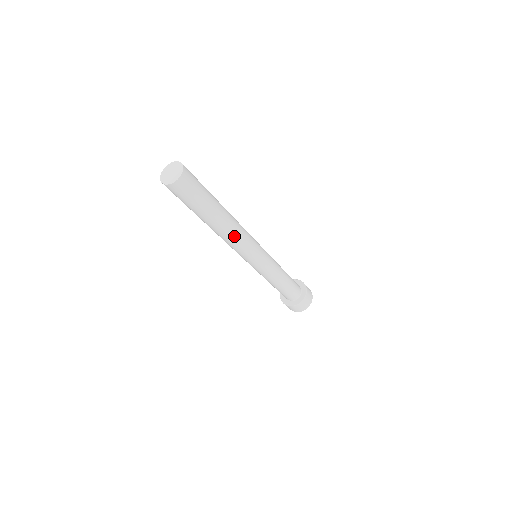
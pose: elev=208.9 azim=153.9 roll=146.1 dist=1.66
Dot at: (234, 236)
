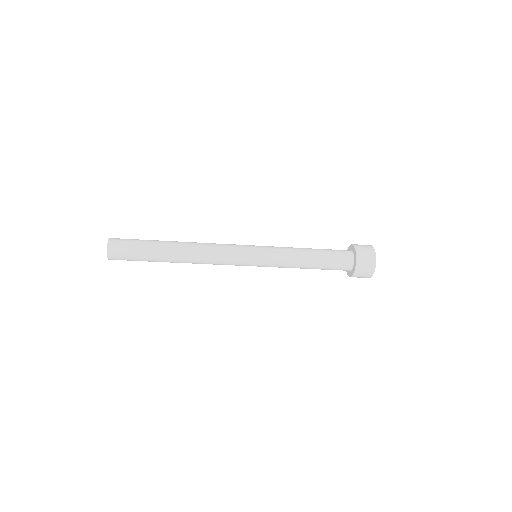
Dot at: (200, 263)
